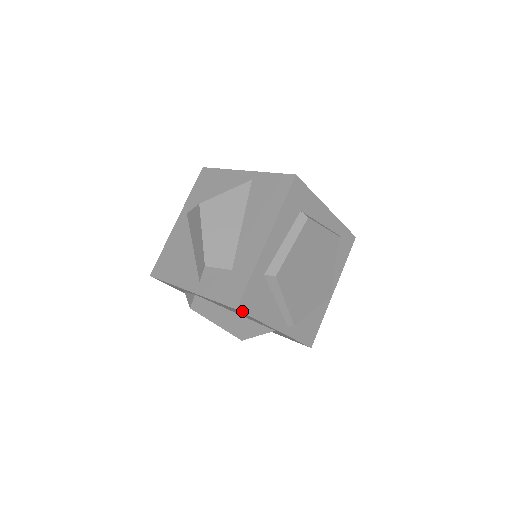
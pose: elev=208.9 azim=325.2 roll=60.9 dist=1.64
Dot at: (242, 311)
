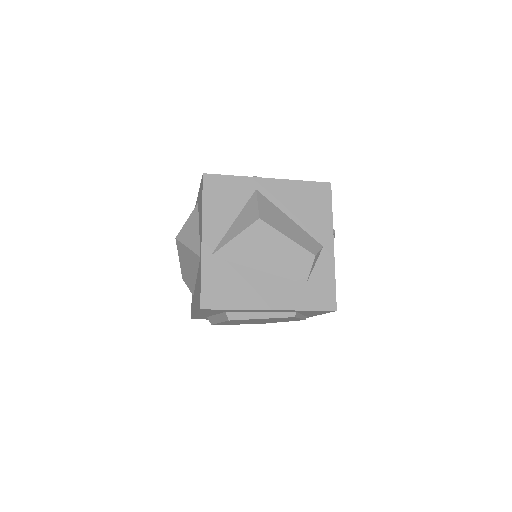
Dot at: occluded
